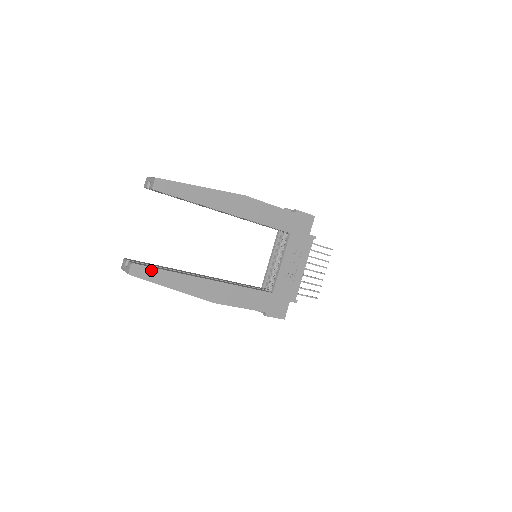
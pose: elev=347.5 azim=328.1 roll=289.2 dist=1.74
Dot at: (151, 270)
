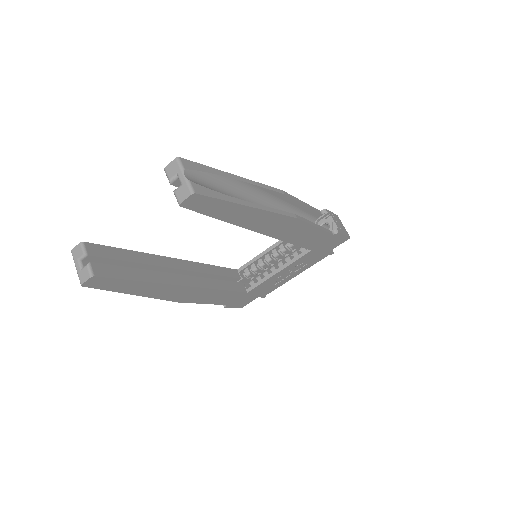
Dot at: (117, 281)
